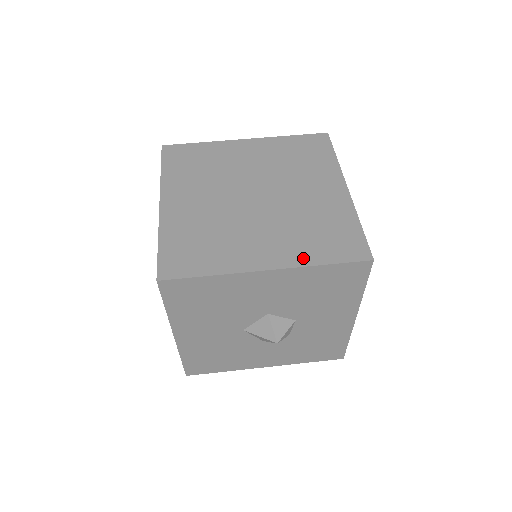
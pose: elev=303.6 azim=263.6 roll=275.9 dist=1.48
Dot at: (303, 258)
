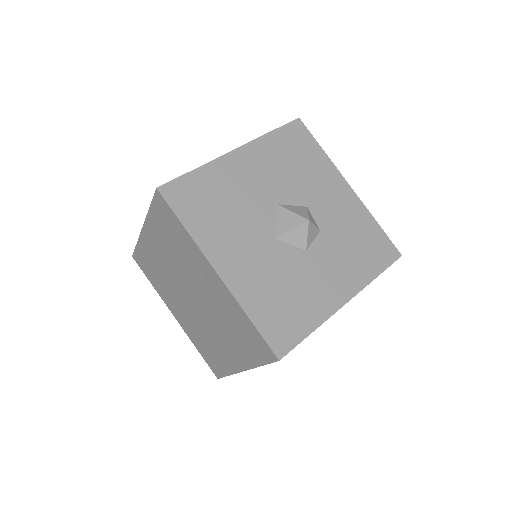
Dot at: occluded
